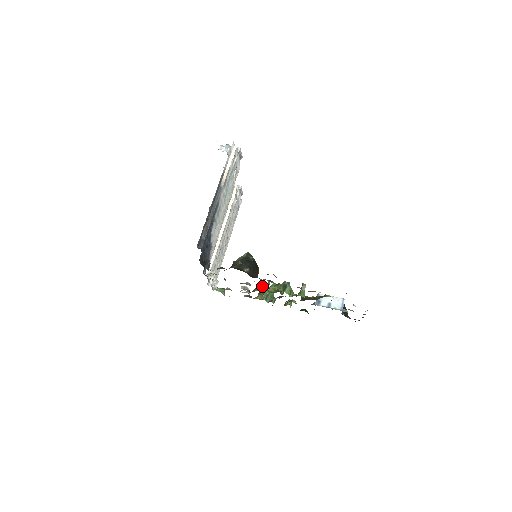
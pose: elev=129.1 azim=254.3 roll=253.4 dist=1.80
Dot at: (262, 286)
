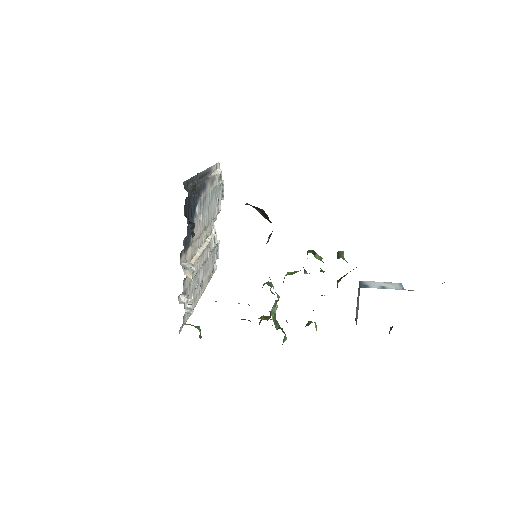
Dot at: (271, 283)
